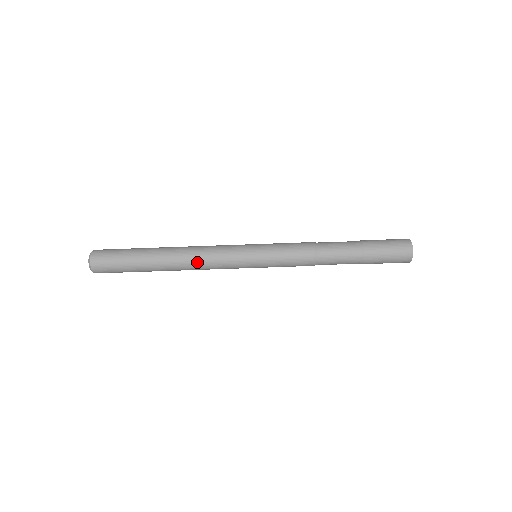
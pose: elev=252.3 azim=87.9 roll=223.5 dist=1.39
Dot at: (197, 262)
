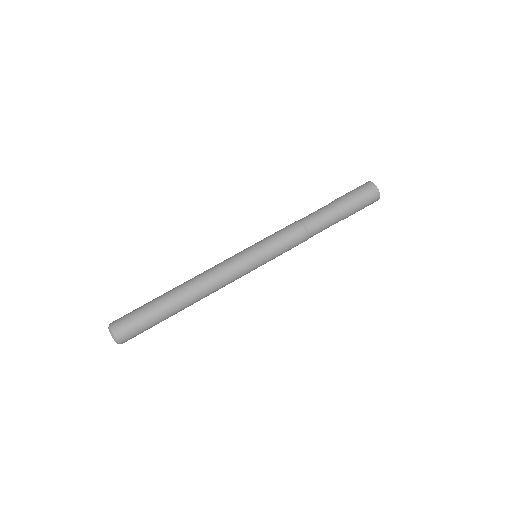
Dot at: (211, 286)
